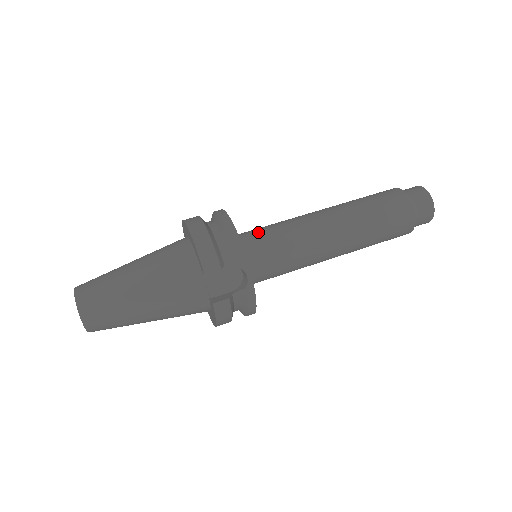
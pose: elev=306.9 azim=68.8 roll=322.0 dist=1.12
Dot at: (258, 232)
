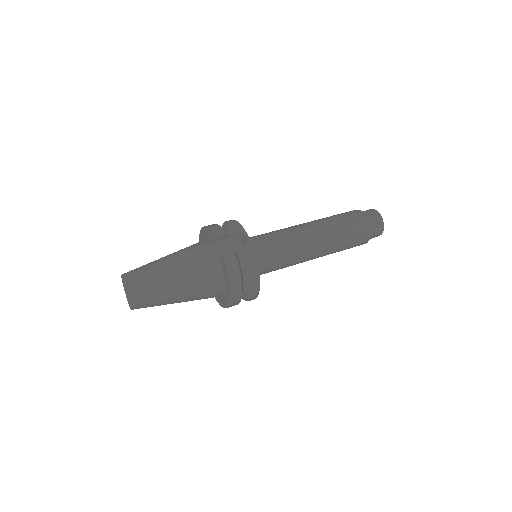
Dot at: occluded
